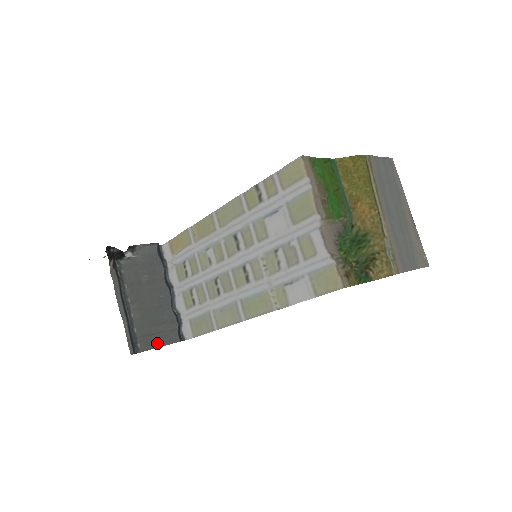
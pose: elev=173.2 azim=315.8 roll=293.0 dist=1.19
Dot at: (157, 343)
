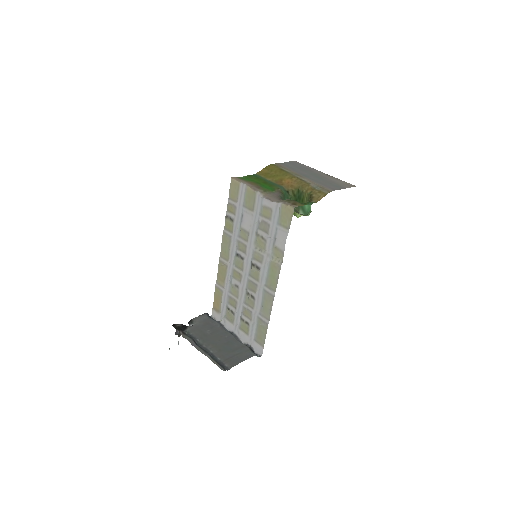
Dot at: (239, 360)
